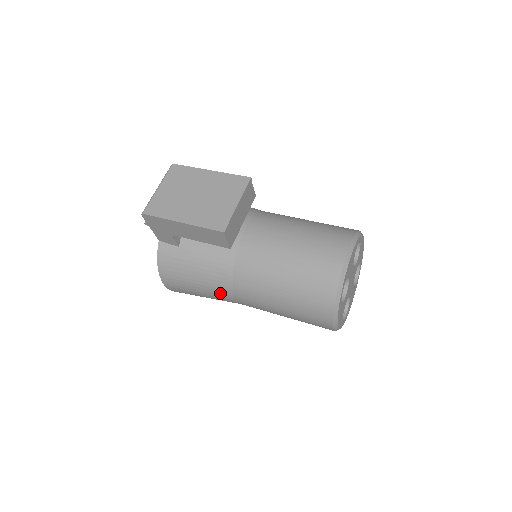
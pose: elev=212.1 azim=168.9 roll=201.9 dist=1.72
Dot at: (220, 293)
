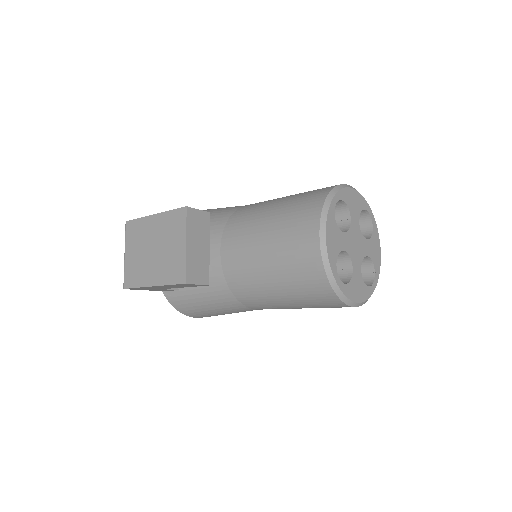
Dot at: (240, 311)
